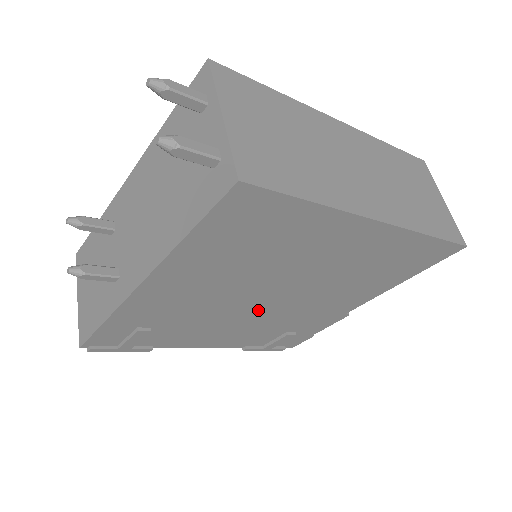
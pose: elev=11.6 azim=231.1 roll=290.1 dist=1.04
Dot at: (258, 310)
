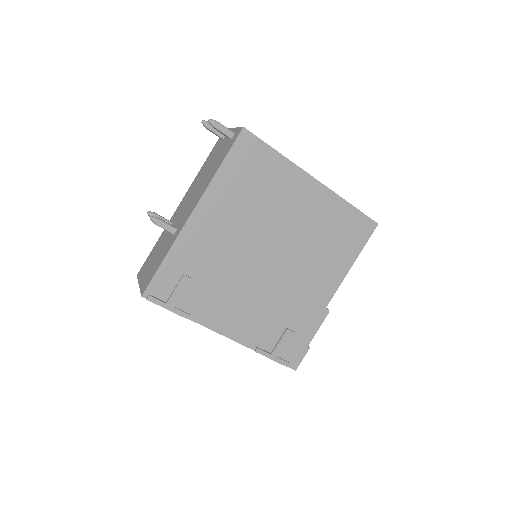
Dot at: (261, 275)
